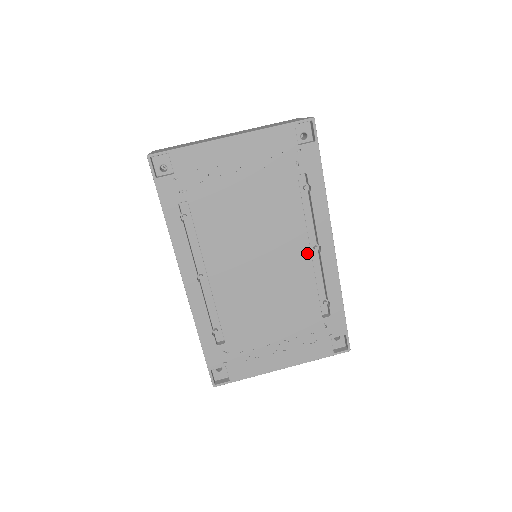
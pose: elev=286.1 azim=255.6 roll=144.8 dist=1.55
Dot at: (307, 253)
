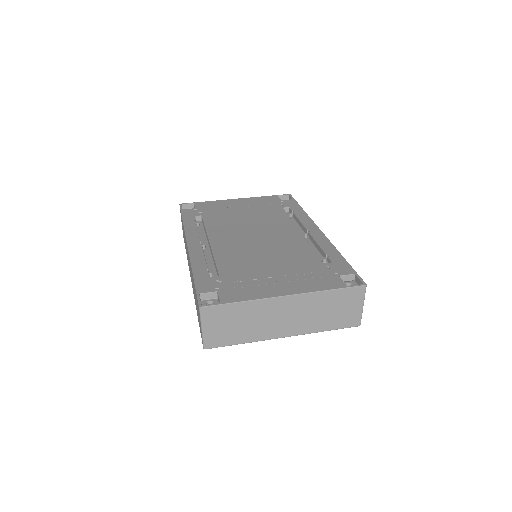
Dot at: (297, 233)
